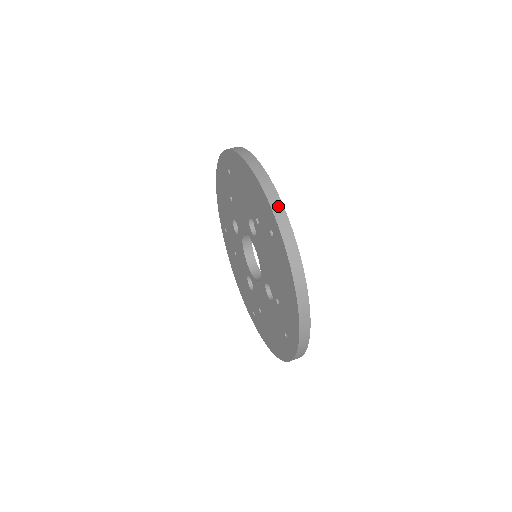
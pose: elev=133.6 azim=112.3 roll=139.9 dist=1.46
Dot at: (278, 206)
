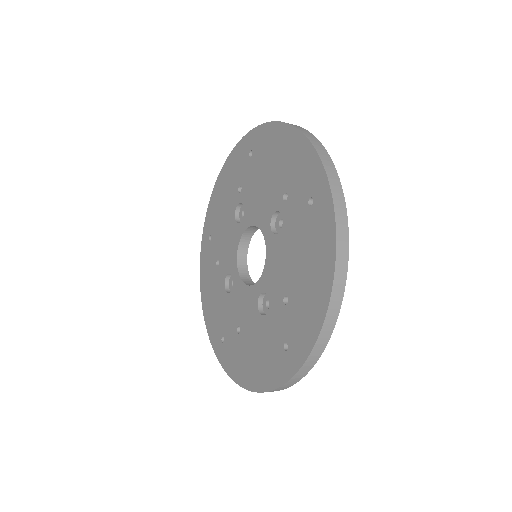
Dot at: occluded
